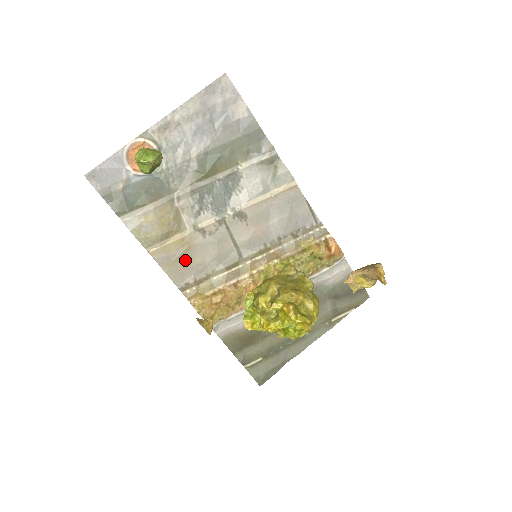
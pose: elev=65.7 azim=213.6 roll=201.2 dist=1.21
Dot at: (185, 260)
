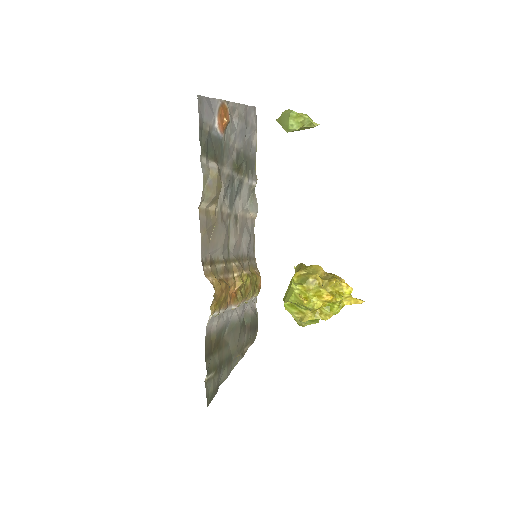
Dot at: (210, 234)
